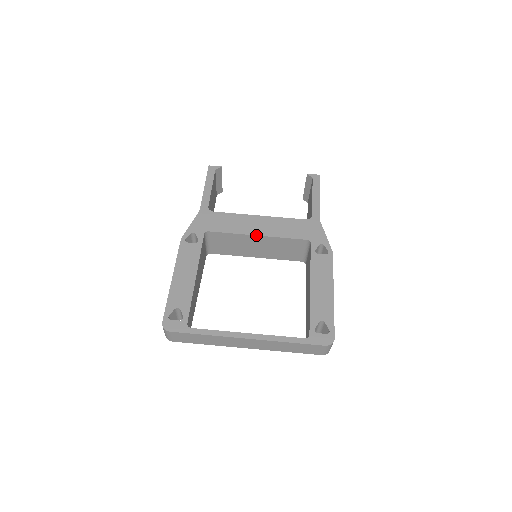
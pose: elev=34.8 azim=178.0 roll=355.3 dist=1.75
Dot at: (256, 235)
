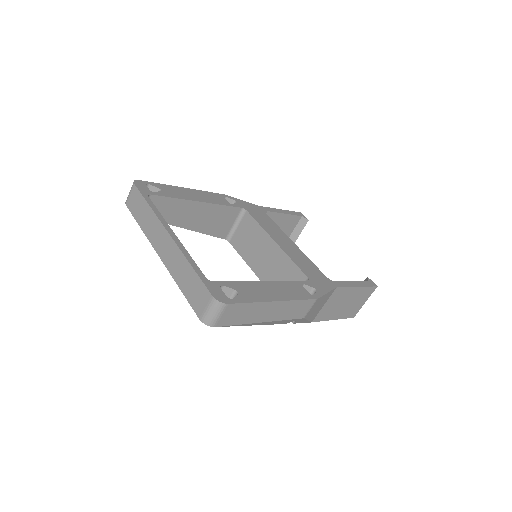
Dot at: (274, 240)
